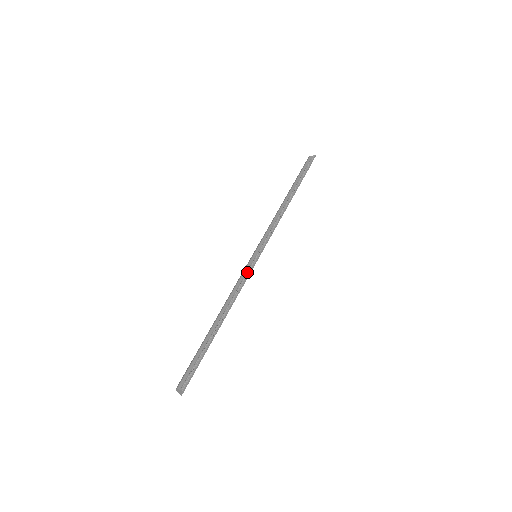
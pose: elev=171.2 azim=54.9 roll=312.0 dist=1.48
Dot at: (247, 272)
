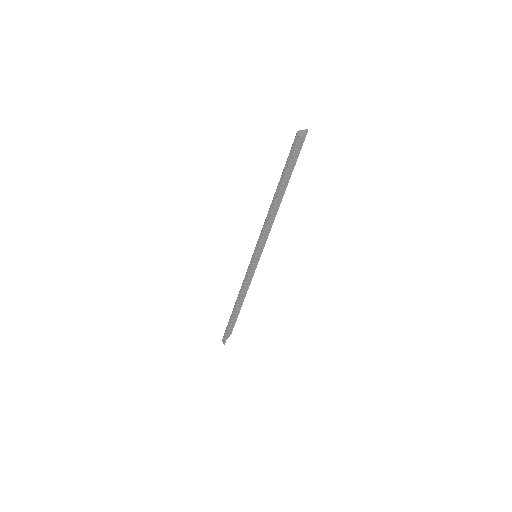
Dot at: (247, 277)
